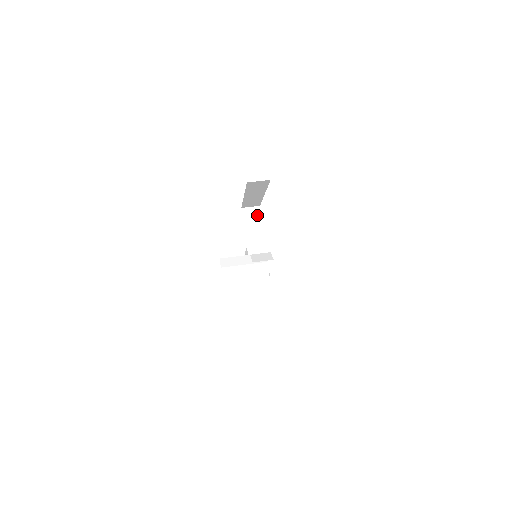
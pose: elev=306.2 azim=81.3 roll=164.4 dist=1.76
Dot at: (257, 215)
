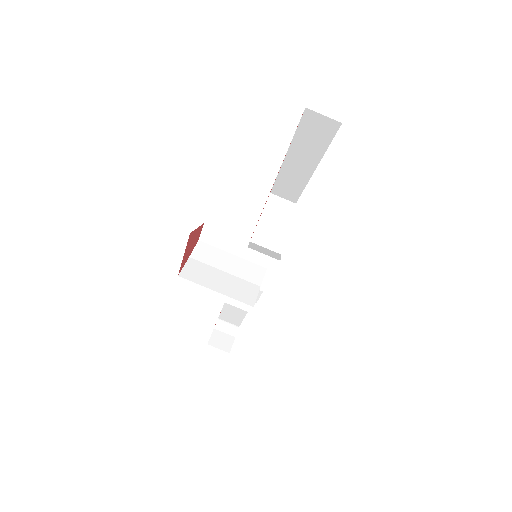
Dot at: (286, 212)
